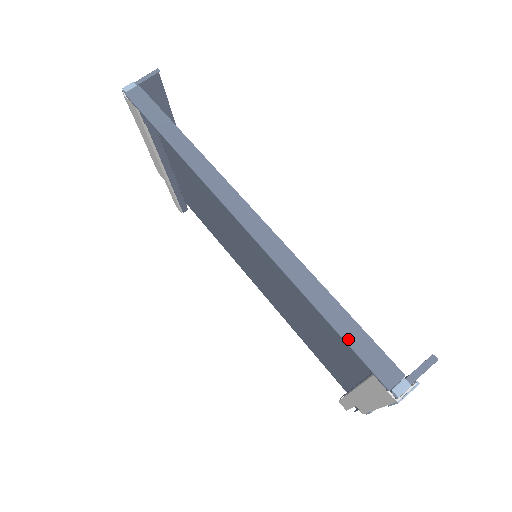
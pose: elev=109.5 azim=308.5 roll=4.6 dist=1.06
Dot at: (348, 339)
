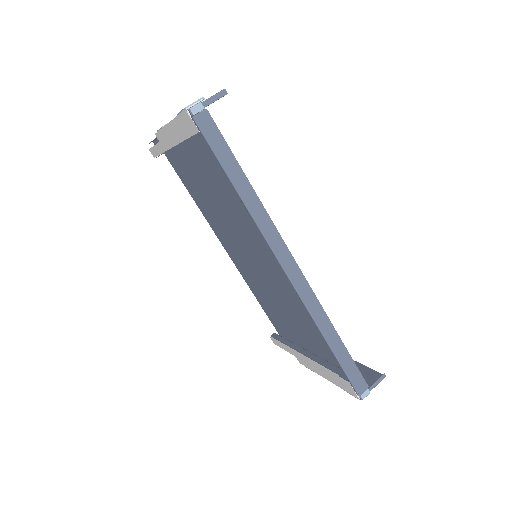
Dot at: (344, 366)
